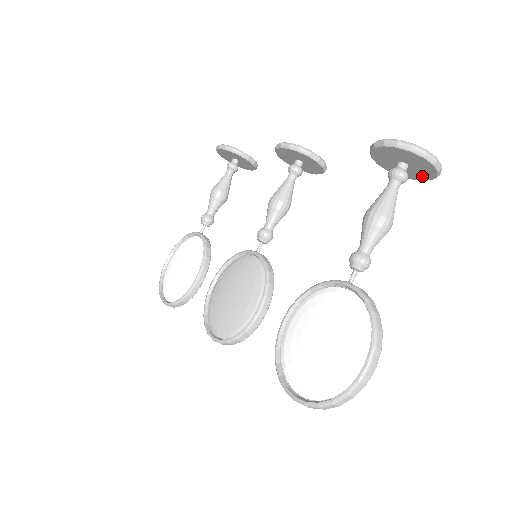
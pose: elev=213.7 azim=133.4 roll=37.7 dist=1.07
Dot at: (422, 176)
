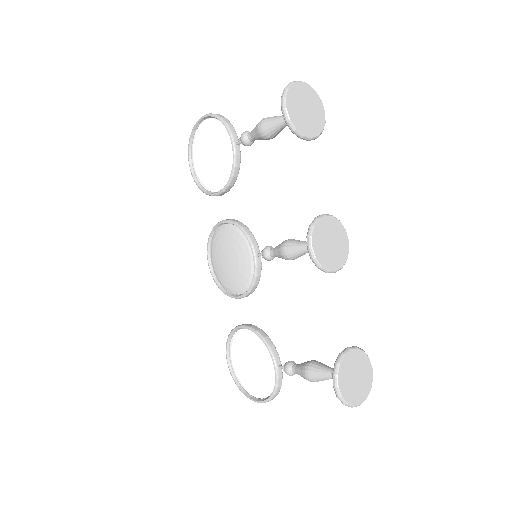
Dot at: occluded
